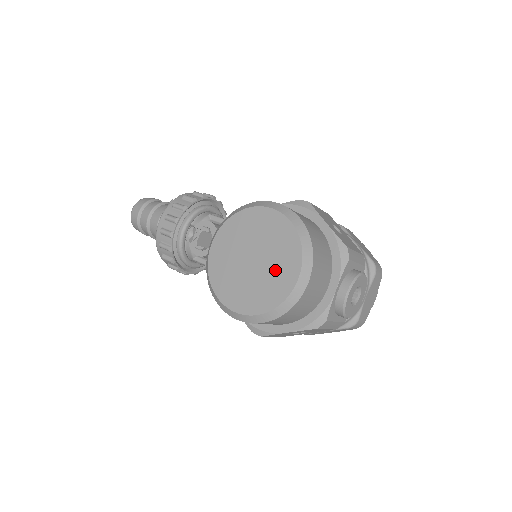
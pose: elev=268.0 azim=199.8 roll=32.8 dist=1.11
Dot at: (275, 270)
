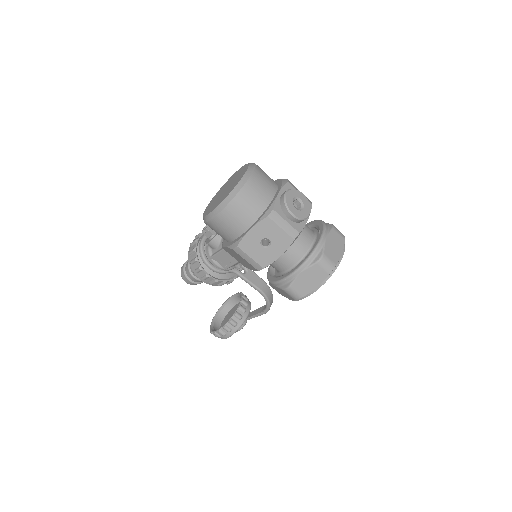
Dot at: (235, 182)
